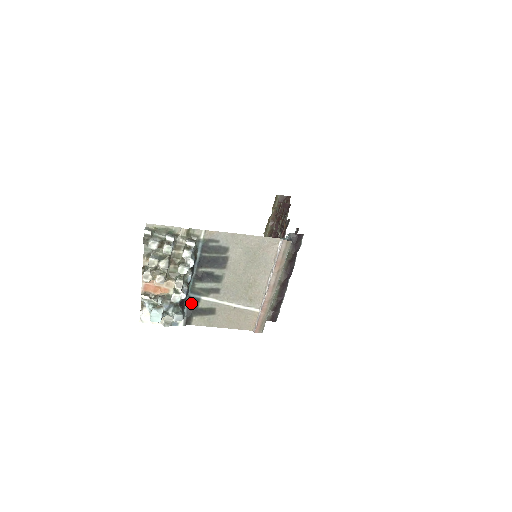
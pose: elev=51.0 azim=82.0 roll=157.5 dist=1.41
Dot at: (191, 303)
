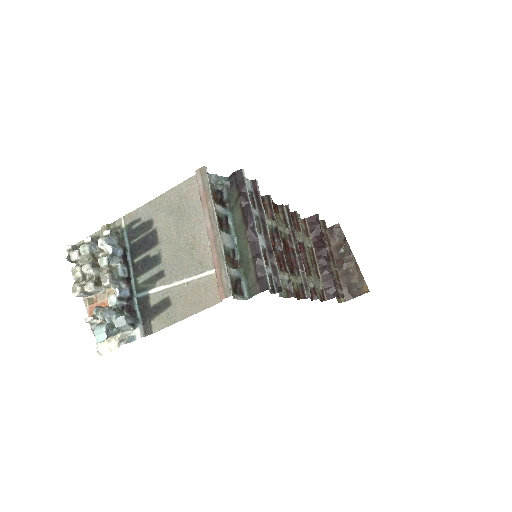
Dot at: (142, 305)
